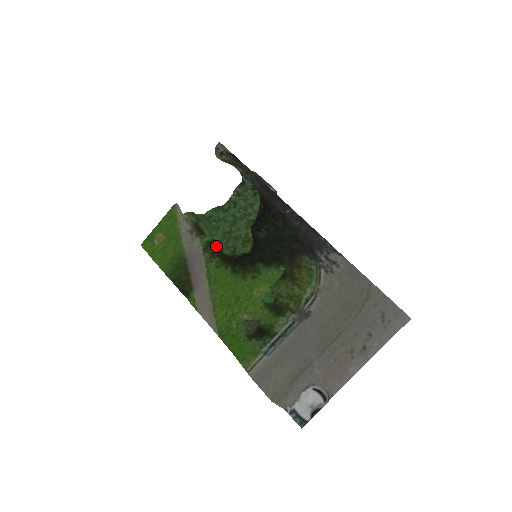
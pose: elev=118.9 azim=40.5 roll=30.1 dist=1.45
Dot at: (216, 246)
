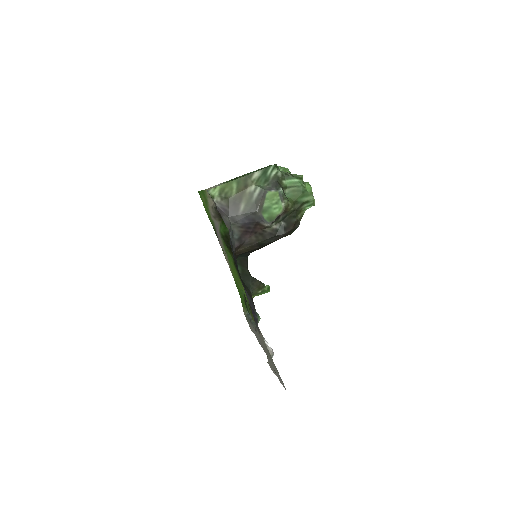
Dot at: (227, 240)
